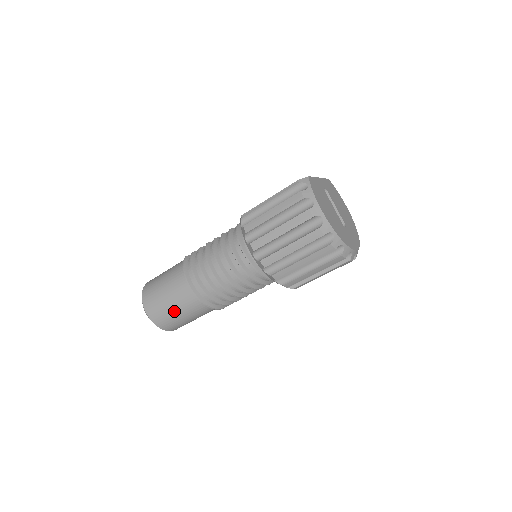
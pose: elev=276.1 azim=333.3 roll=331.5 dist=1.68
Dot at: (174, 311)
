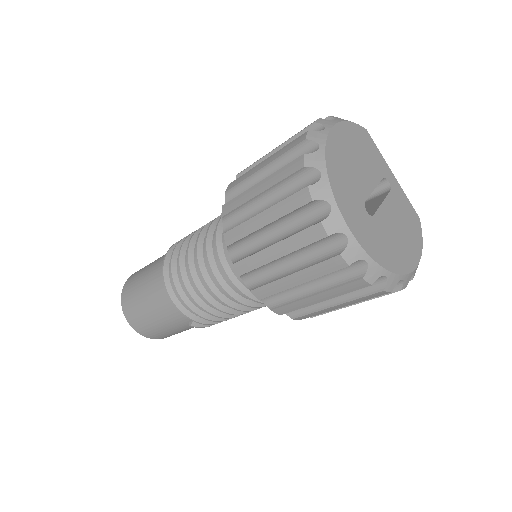
Dot at: (143, 275)
